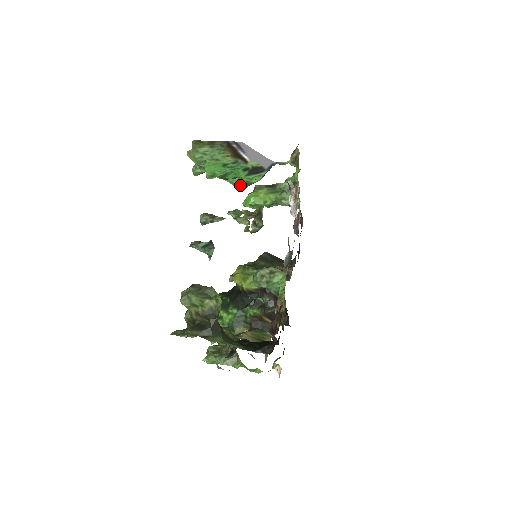
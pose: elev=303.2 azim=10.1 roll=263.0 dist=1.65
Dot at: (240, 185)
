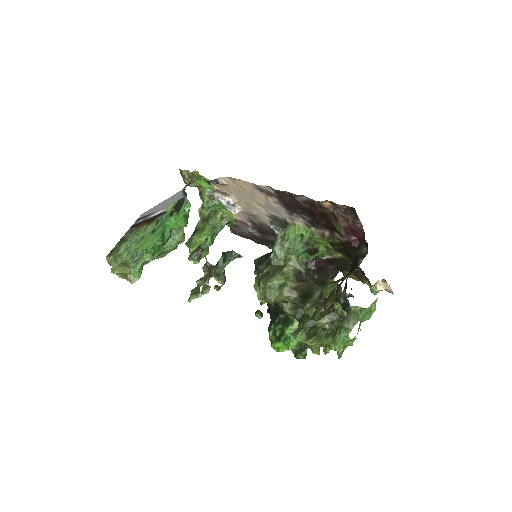
Dot at: (179, 240)
